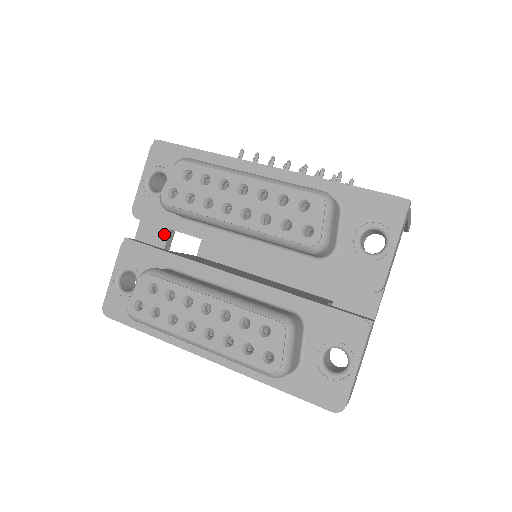
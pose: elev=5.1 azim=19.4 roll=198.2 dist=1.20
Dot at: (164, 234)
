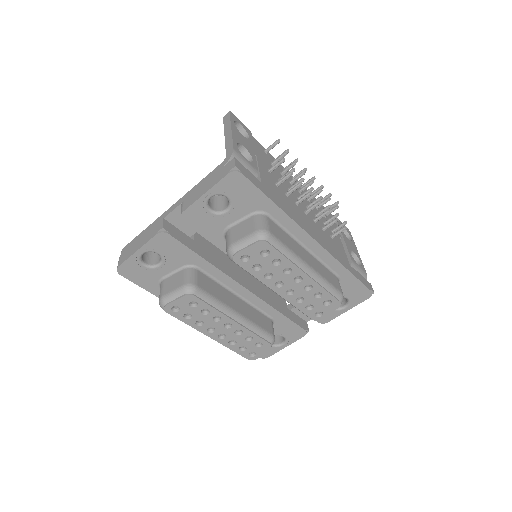
Dot at: occluded
